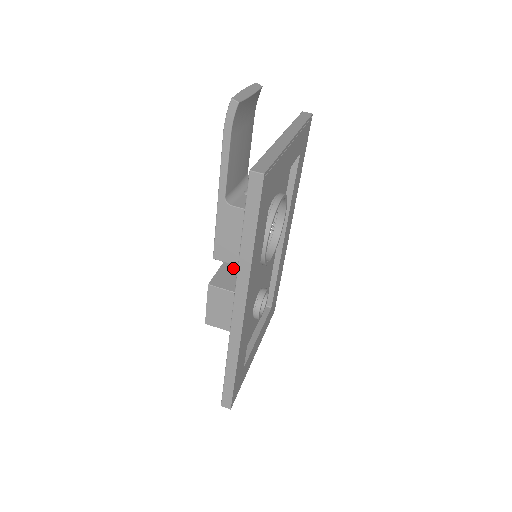
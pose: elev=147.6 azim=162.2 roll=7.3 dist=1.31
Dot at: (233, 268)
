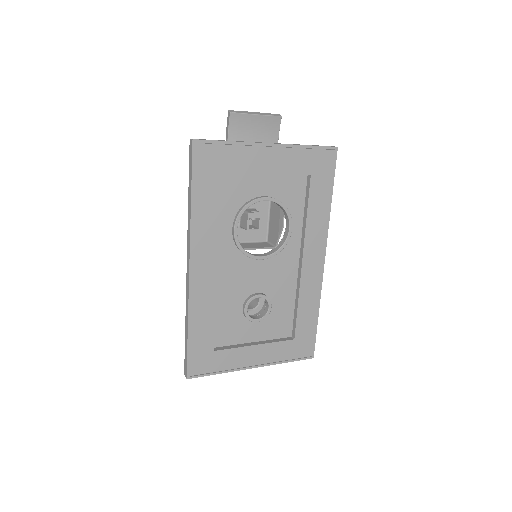
Dot at: occluded
